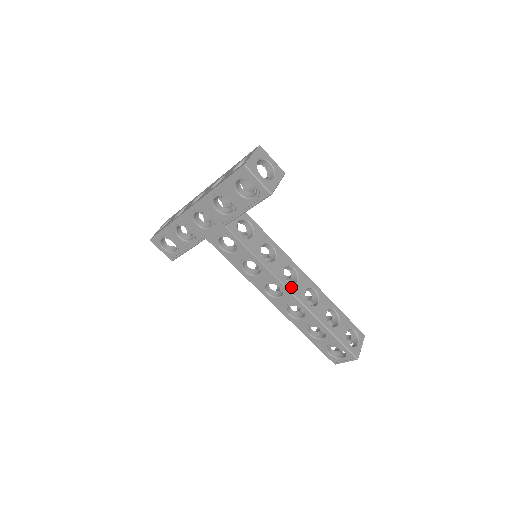
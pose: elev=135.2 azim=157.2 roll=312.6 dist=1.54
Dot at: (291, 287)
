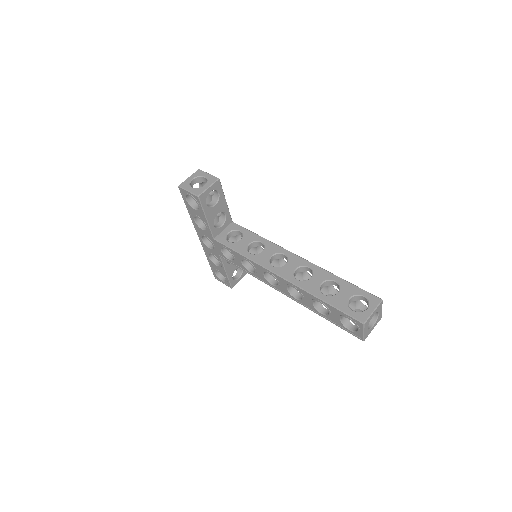
Dot at: (276, 269)
